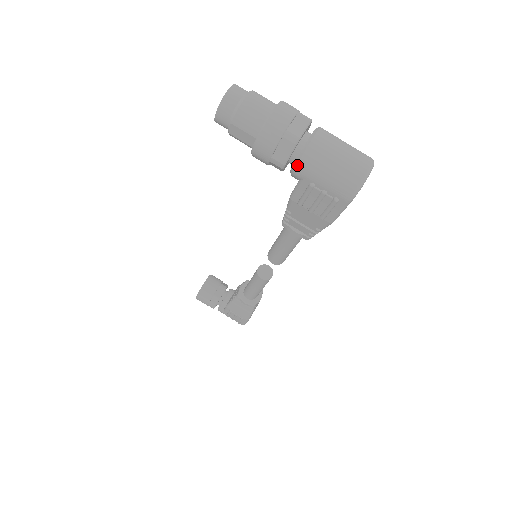
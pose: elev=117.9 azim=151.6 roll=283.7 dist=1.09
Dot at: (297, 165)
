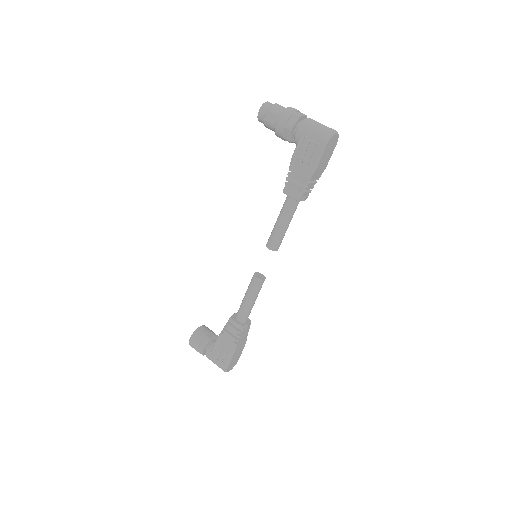
Dot at: (299, 127)
